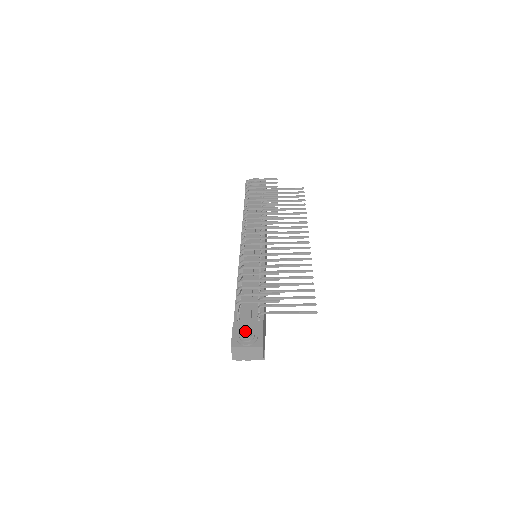
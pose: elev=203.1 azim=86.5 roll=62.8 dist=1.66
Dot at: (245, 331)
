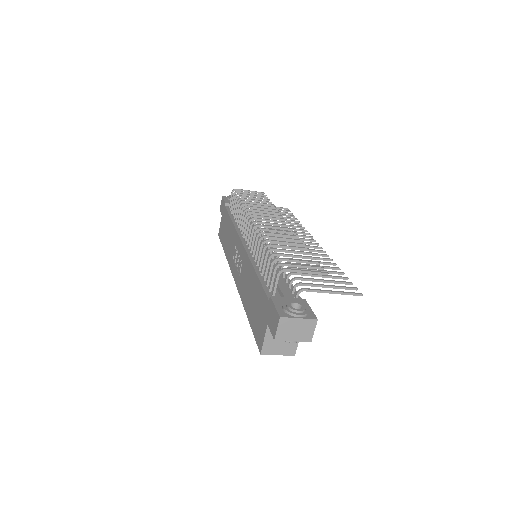
Dot at: (292, 302)
